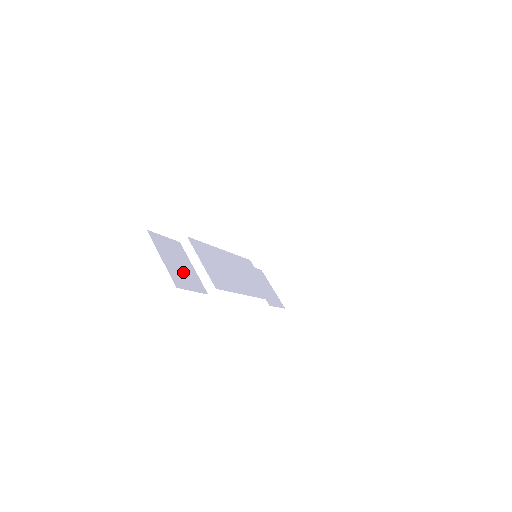
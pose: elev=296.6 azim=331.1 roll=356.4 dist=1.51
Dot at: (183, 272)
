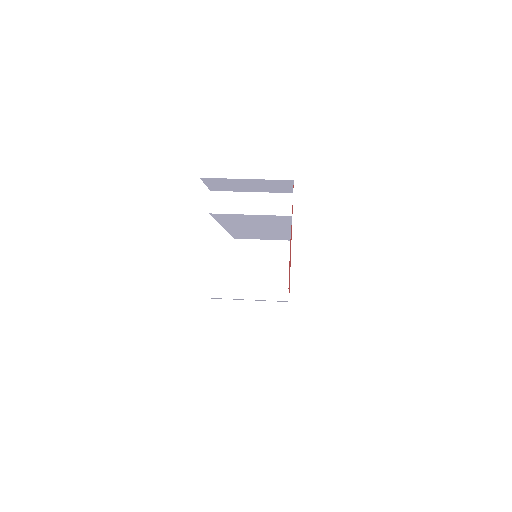
Dot at: occluded
